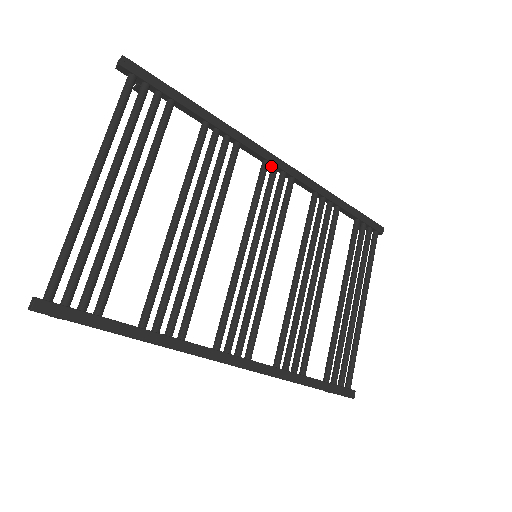
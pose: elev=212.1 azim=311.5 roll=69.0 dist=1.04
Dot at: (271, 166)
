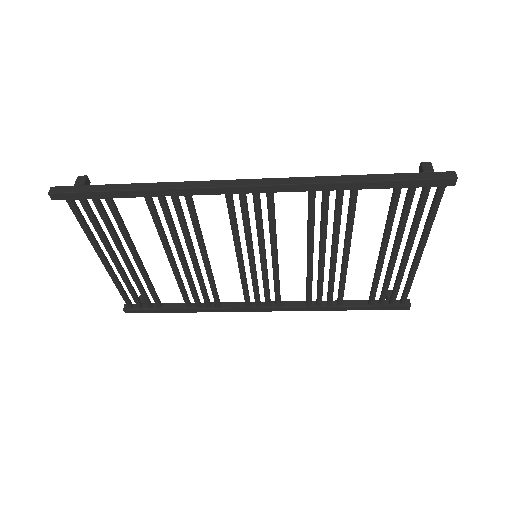
Dot at: occluded
